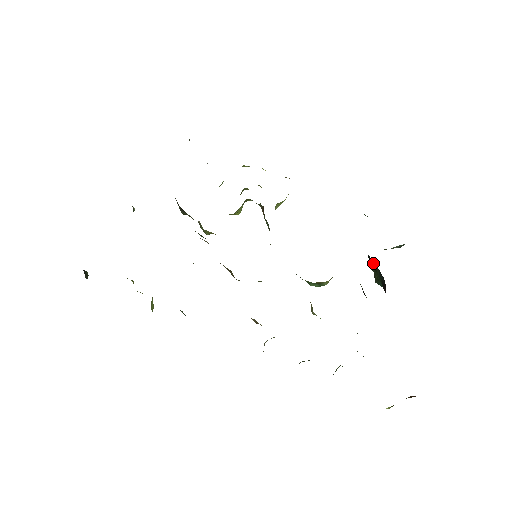
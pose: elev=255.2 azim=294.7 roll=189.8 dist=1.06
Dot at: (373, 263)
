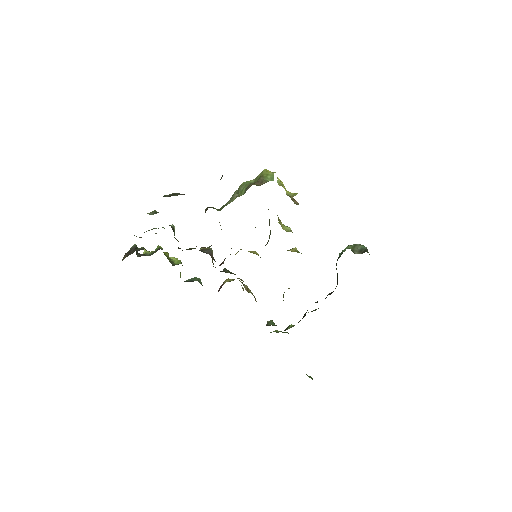
Dot at: occluded
